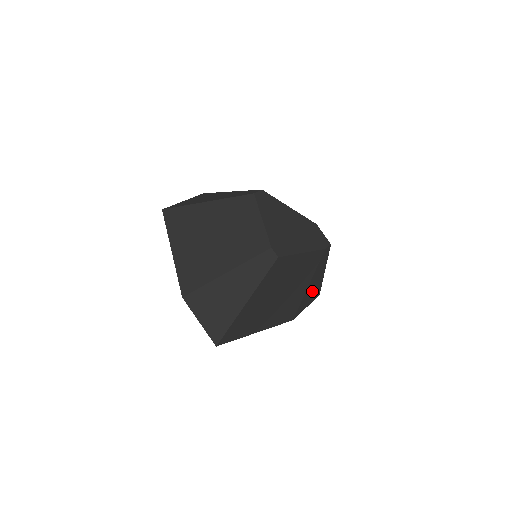
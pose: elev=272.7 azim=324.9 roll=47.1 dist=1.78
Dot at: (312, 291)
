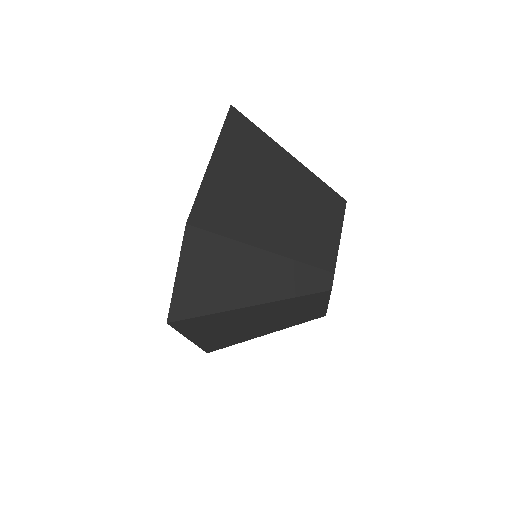
Dot at: occluded
